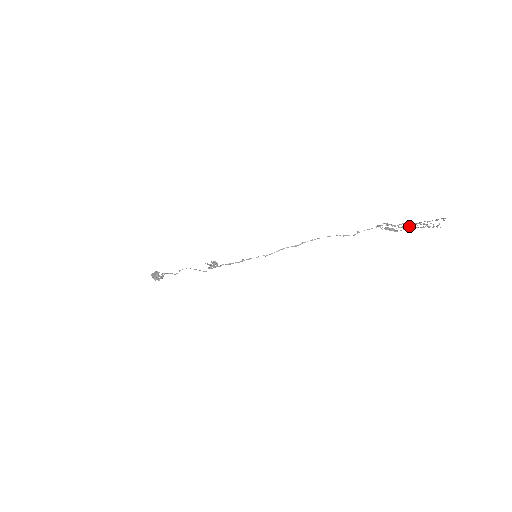
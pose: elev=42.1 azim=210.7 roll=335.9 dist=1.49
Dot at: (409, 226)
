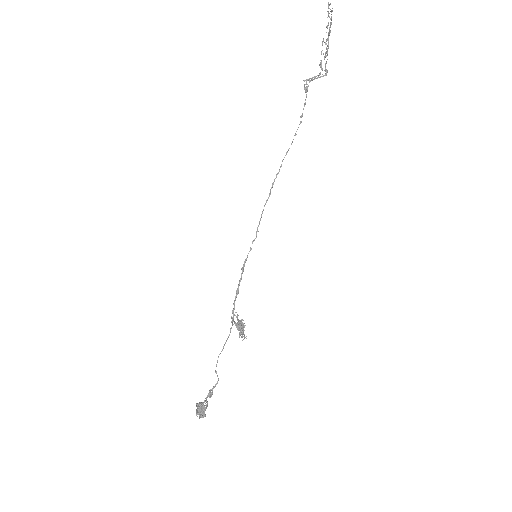
Dot at: (326, 55)
